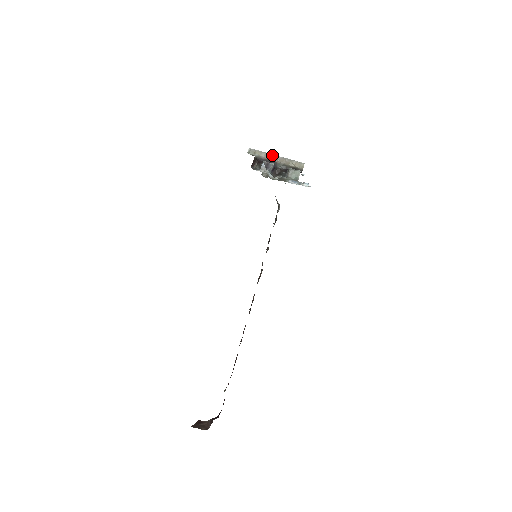
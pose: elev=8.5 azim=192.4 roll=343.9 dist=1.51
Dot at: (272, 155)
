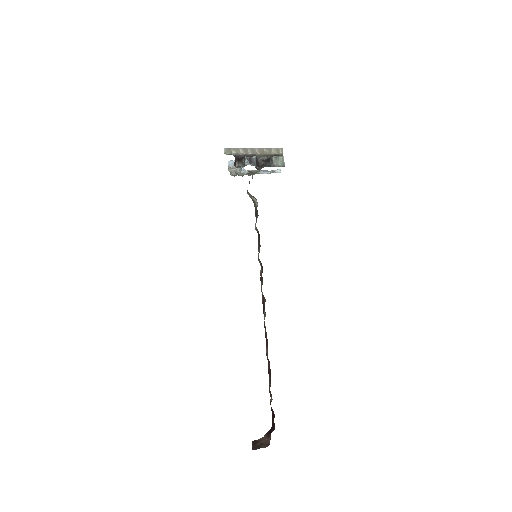
Dot at: (249, 149)
